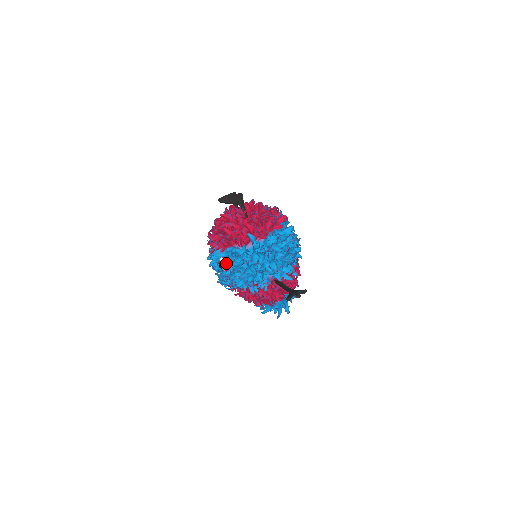
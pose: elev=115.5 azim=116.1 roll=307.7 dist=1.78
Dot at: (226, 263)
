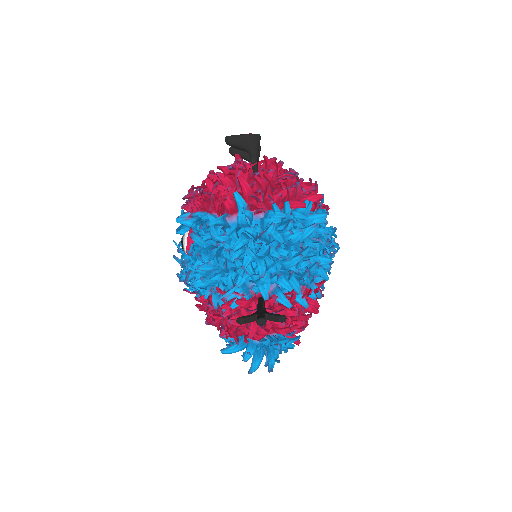
Dot at: (190, 239)
